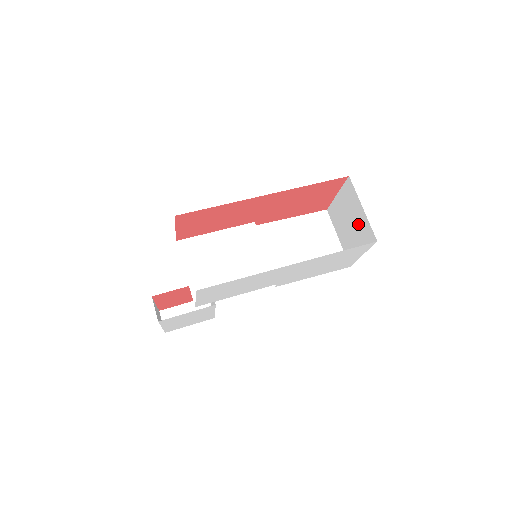
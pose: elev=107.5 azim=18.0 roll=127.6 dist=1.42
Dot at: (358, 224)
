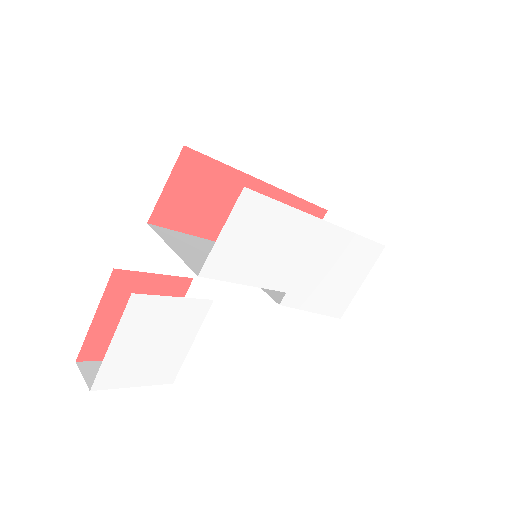
Dot at: occluded
